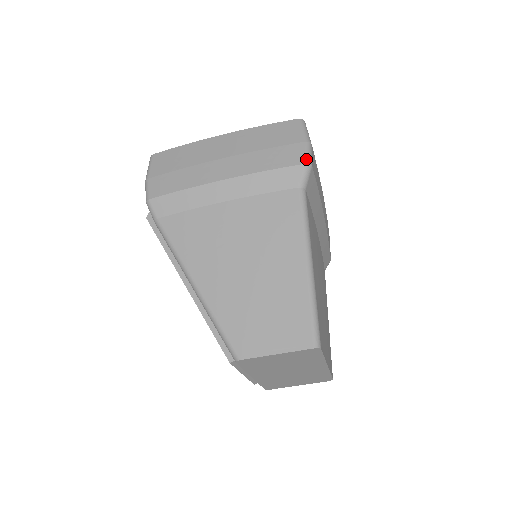
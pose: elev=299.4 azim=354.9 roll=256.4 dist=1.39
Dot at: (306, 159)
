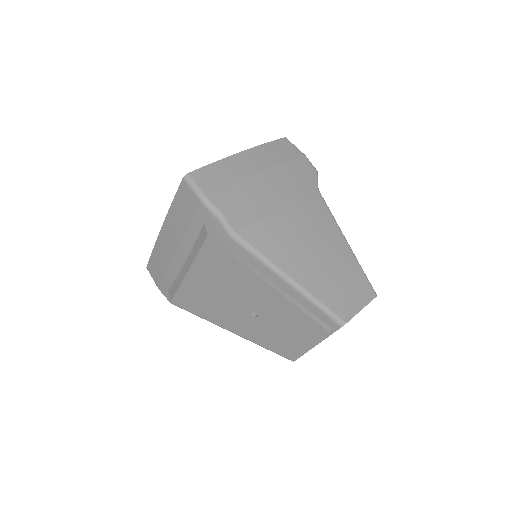
Dot at: (314, 168)
